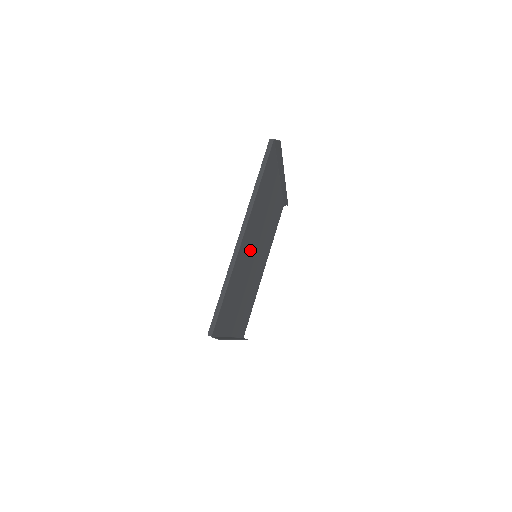
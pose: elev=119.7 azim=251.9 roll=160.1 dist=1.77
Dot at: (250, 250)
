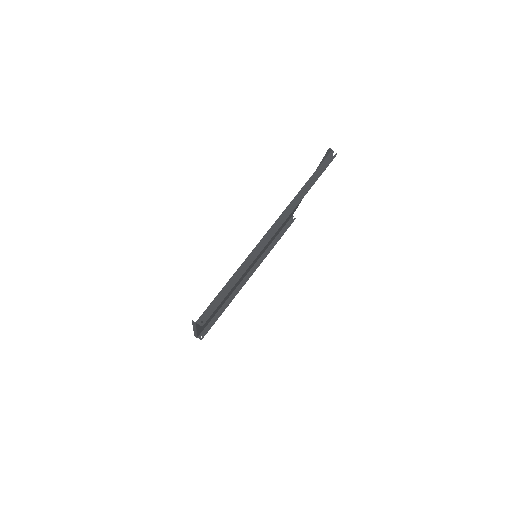
Dot at: occluded
